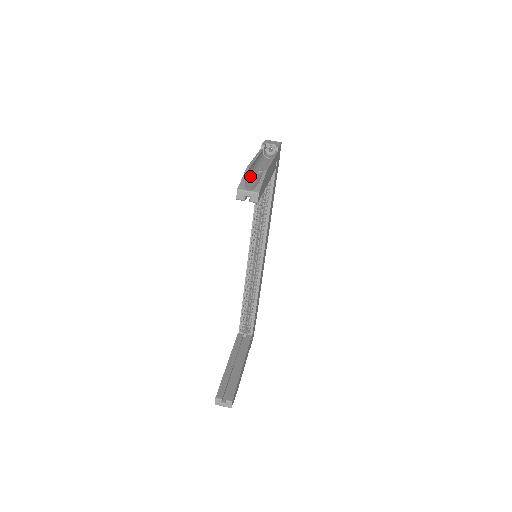
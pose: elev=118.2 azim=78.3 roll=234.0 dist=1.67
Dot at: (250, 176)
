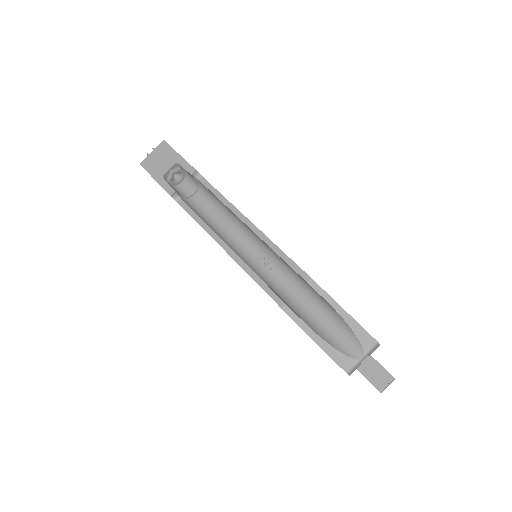
Dot at: (294, 307)
